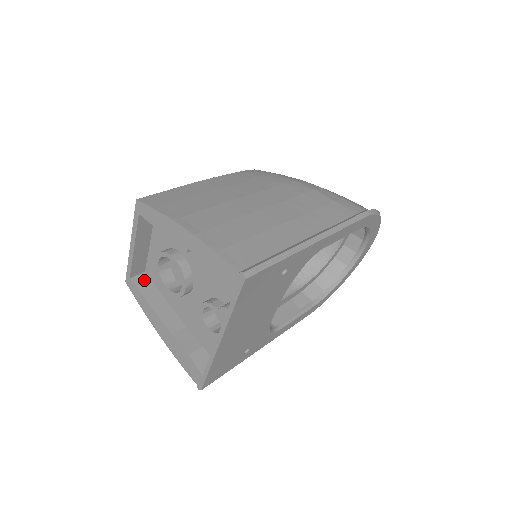
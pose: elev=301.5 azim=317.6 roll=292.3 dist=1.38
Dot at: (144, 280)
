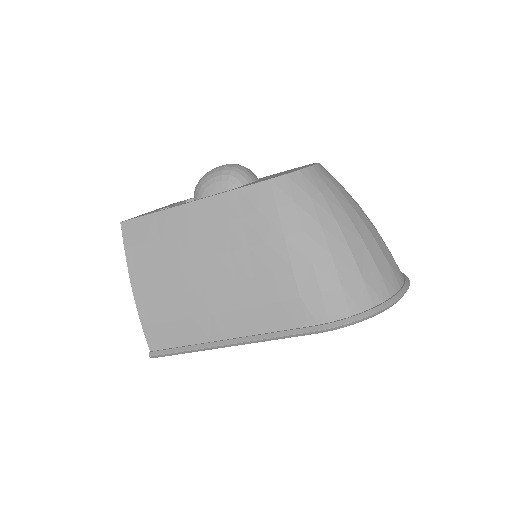
Dot at: occluded
